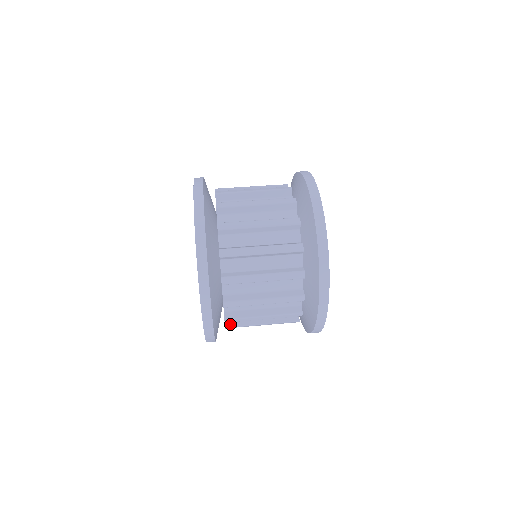
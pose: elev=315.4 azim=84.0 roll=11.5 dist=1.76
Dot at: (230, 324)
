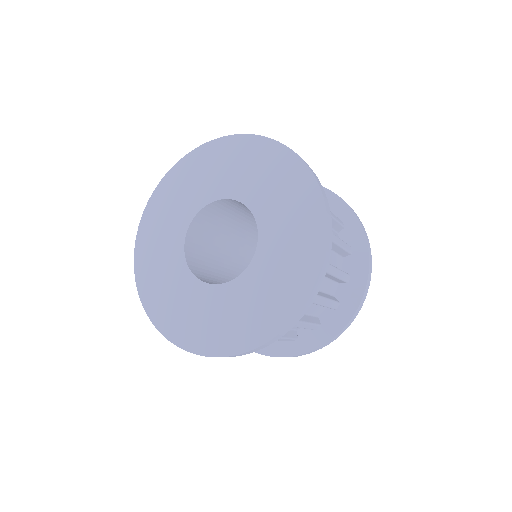
Dot at: occluded
